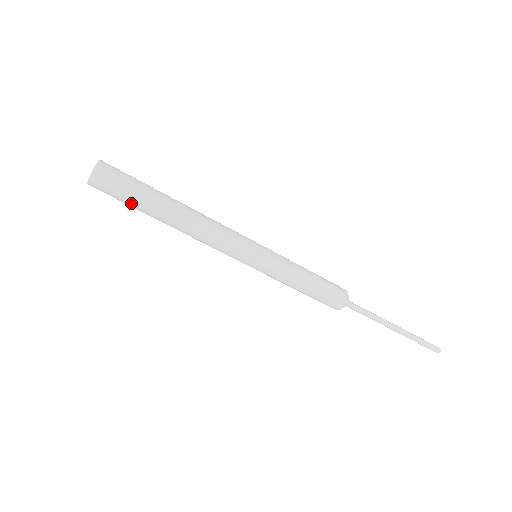
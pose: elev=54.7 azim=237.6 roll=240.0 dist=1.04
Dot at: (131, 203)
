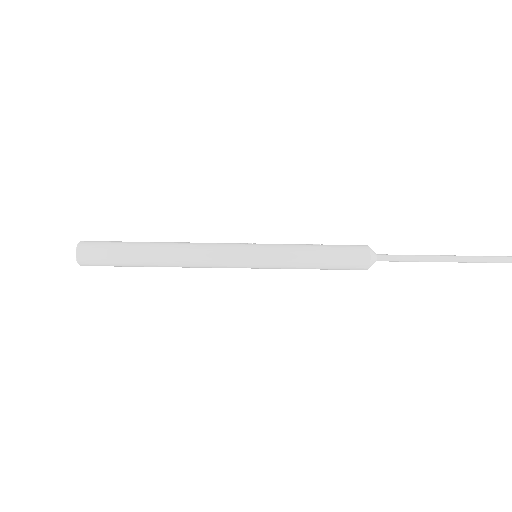
Dot at: (120, 265)
